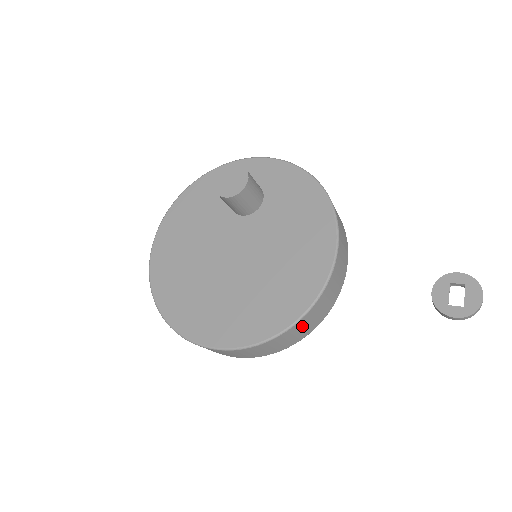
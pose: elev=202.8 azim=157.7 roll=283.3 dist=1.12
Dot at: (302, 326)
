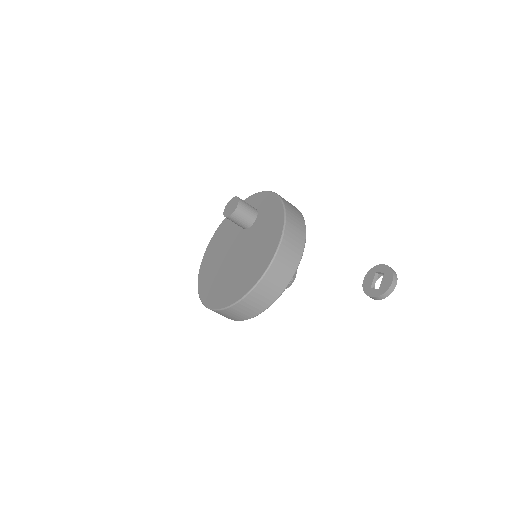
Dot at: (258, 296)
